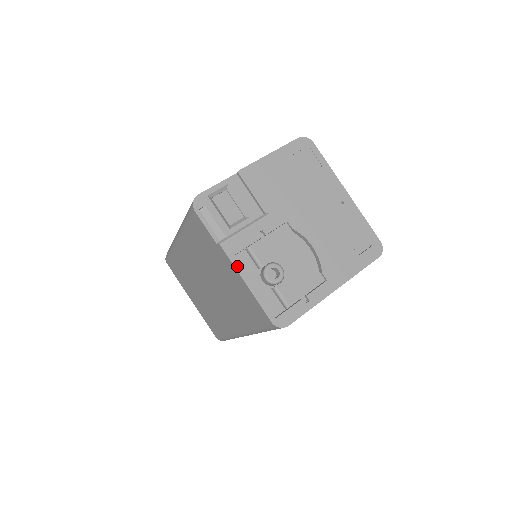
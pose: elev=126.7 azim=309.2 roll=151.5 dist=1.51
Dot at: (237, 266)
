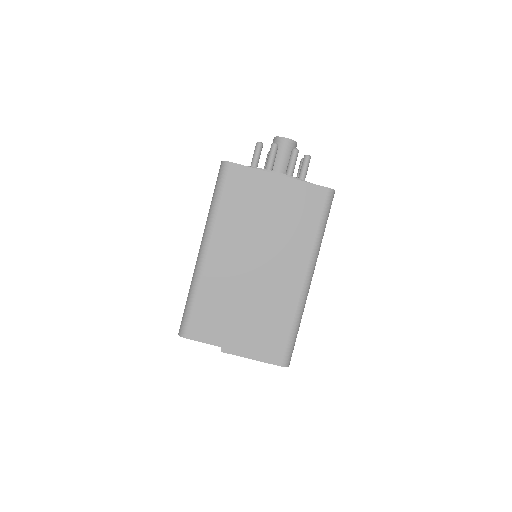
Dot at: occluded
